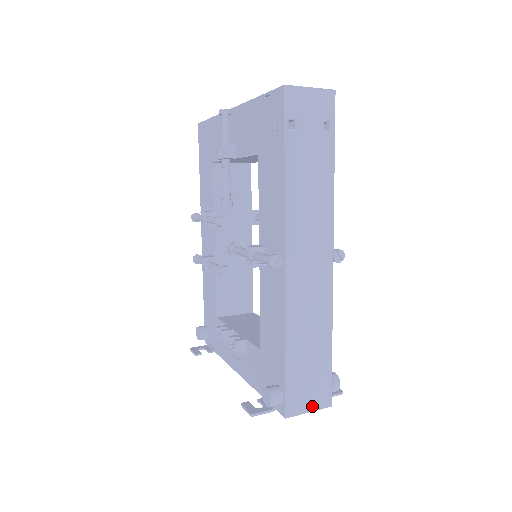
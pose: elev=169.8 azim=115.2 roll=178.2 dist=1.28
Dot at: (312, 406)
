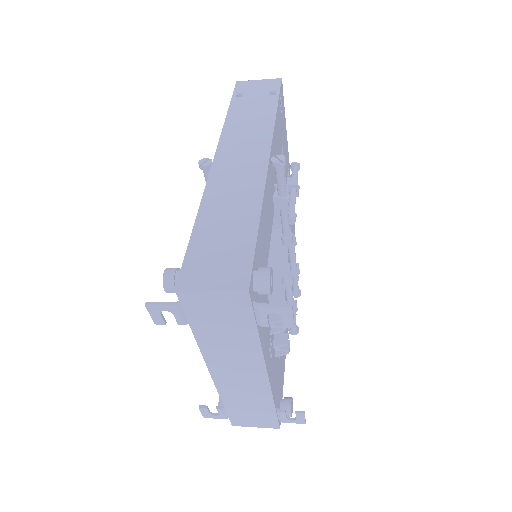
Dot at: (218, 284)
